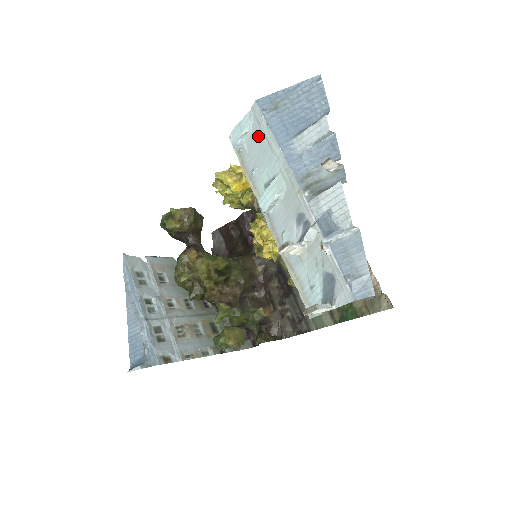
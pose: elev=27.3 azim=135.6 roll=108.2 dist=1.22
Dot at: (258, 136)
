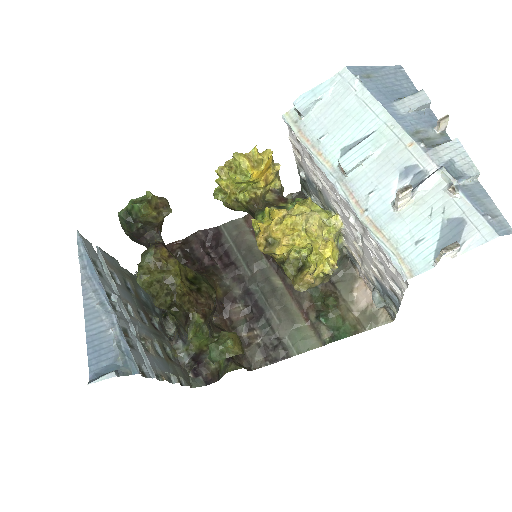
Dot at: (342, 100)
